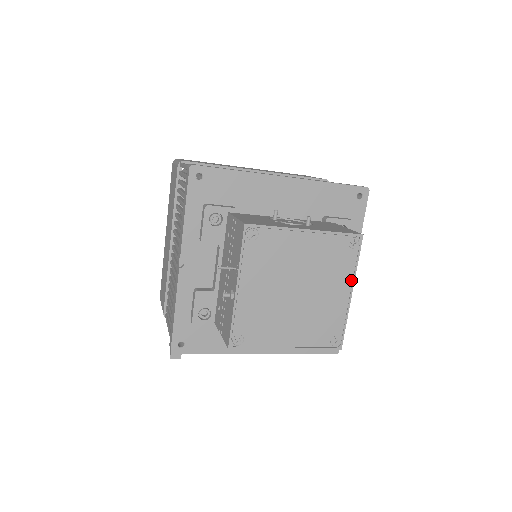
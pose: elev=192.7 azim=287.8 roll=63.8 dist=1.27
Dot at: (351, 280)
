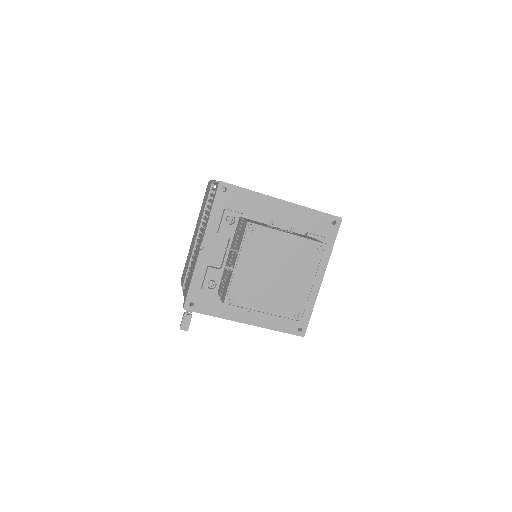
Dot at: (315, 274)
